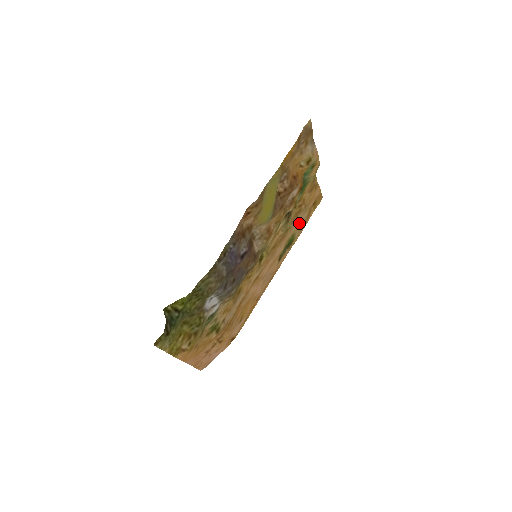
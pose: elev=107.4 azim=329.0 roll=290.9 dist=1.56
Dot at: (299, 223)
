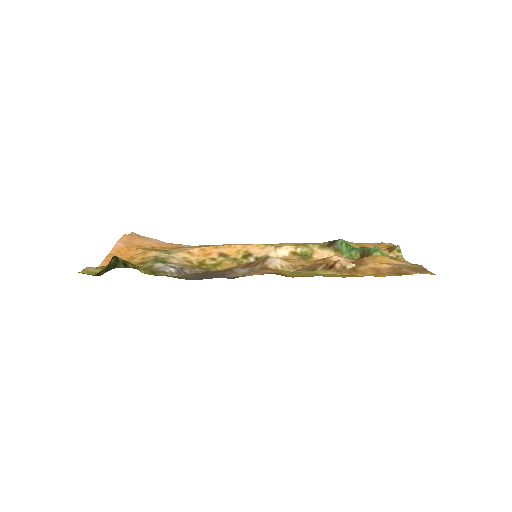
Dot at: occluded
